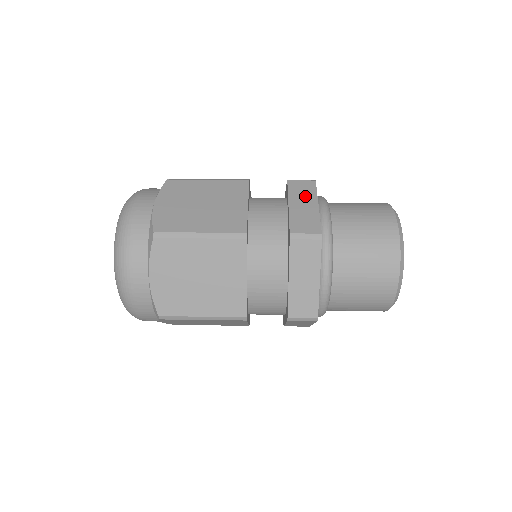
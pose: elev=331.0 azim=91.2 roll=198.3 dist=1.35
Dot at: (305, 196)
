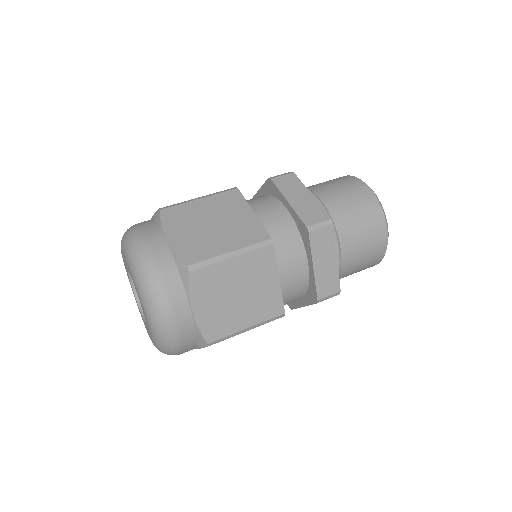
Dot at: (295, 189)
